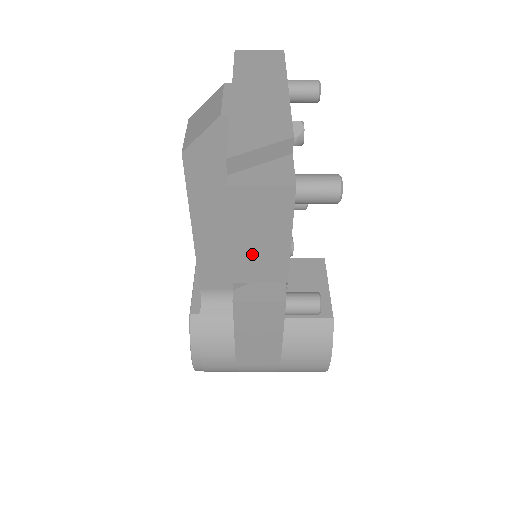
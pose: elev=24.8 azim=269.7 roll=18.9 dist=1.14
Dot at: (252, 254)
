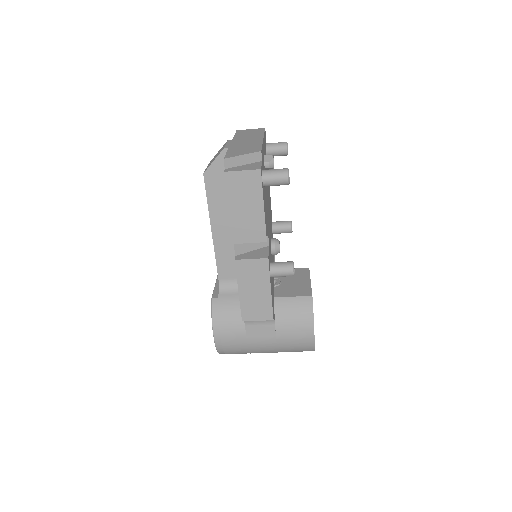
Dot at: (243, 220)
